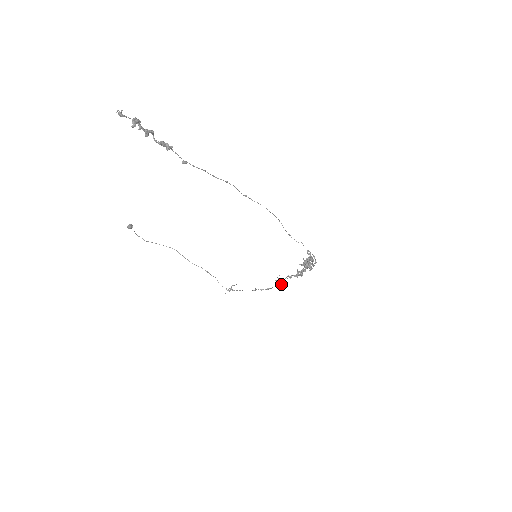
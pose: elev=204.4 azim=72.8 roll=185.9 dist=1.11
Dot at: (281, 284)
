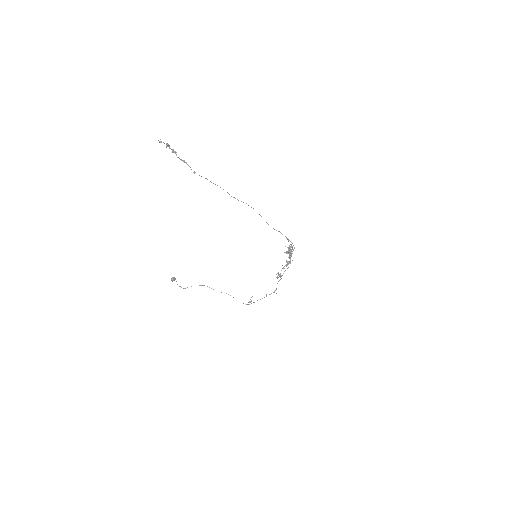
Dot at: (279, 276)
